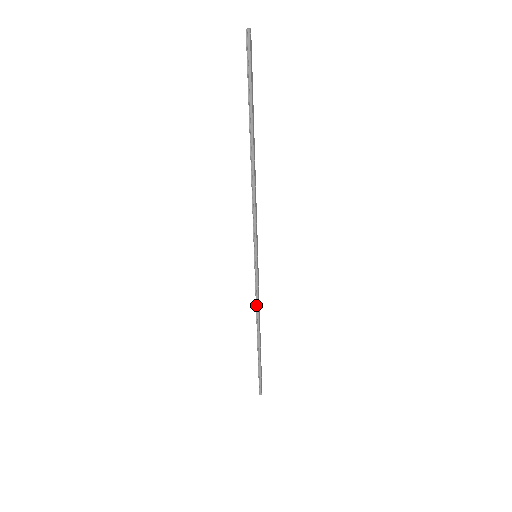
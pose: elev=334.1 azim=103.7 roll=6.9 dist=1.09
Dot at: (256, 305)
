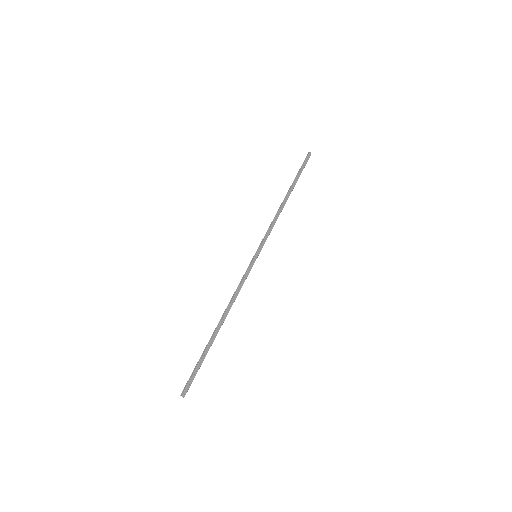
Dot at: (235, 293)
